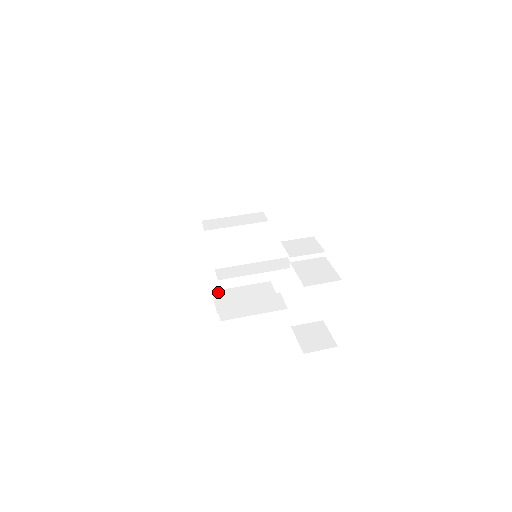
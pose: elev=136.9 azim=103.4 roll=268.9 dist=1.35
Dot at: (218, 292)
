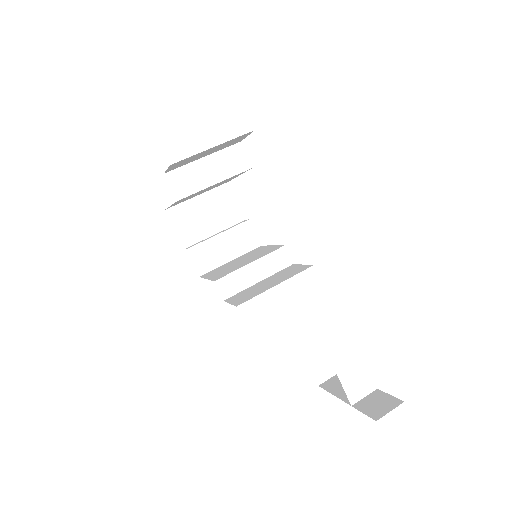
Dot at: (173, 211)
